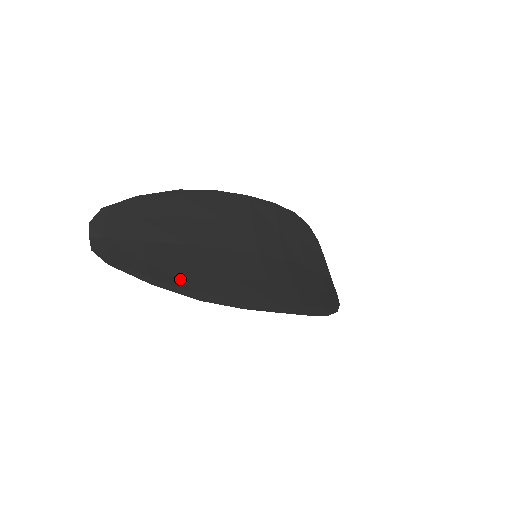
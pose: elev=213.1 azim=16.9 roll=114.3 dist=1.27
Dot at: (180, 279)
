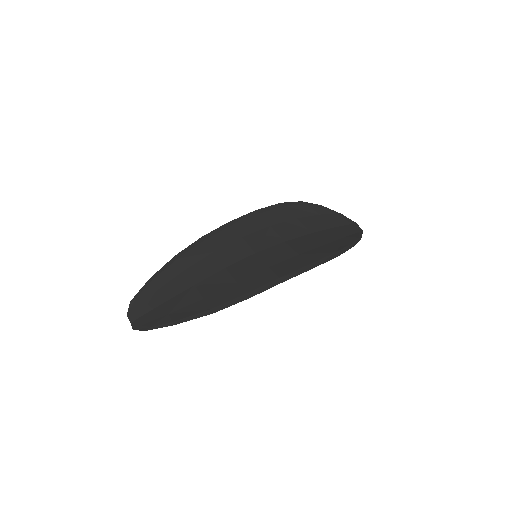
Dot at: (194, 309)
